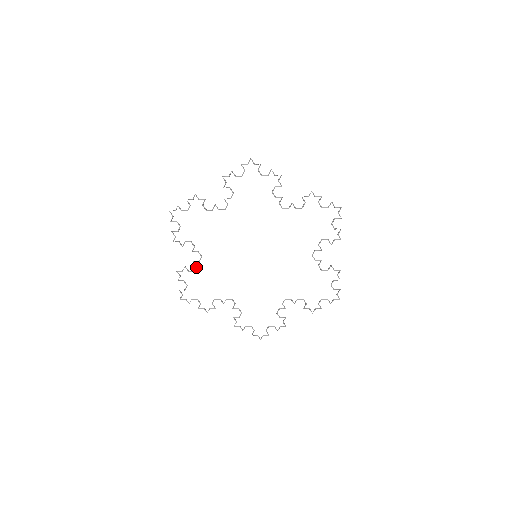
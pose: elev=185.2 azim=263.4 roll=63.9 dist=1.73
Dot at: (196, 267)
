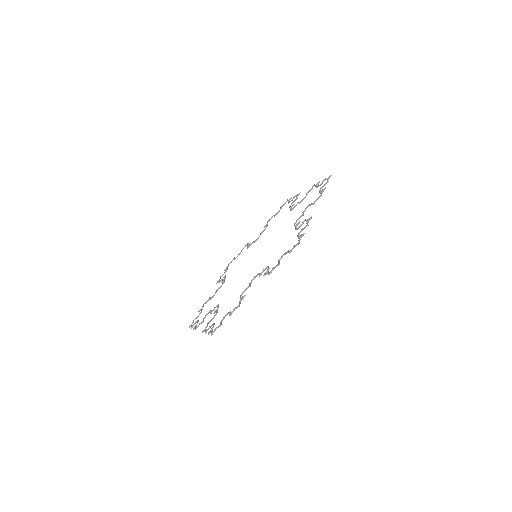
Dot at: occluded
